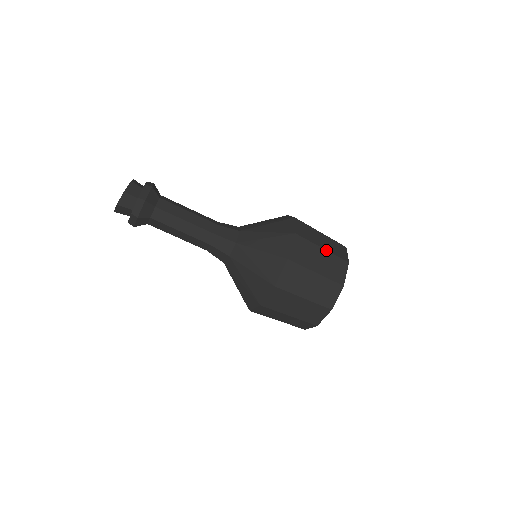
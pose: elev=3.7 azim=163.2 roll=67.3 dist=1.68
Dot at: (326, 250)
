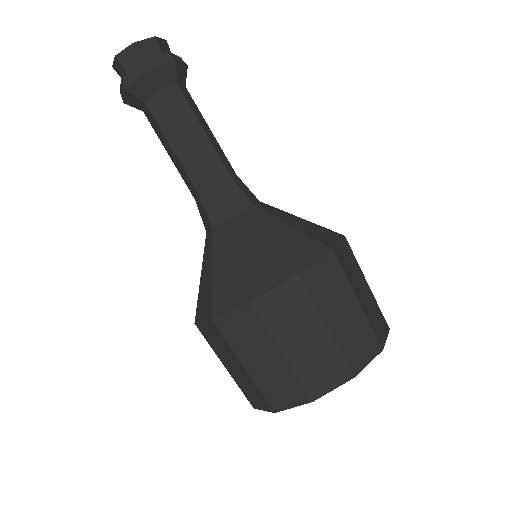
Dot at: (286, 359)
